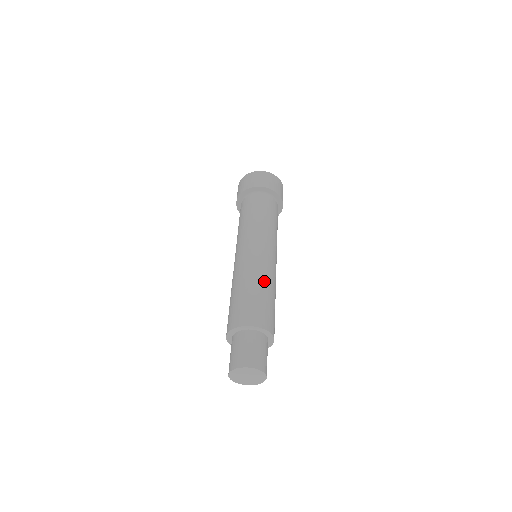
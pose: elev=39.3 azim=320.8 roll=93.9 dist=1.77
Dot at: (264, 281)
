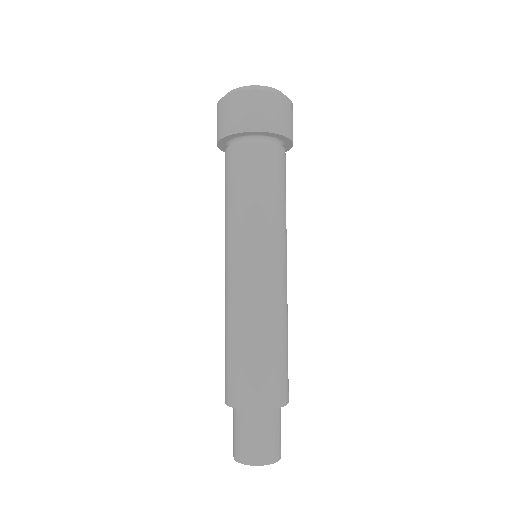
Dot at: (271, 327)
